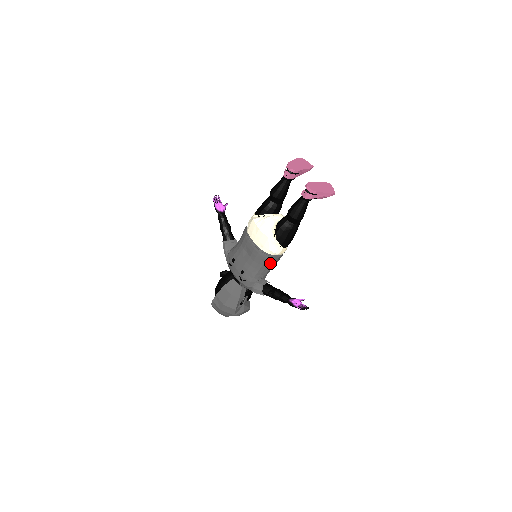
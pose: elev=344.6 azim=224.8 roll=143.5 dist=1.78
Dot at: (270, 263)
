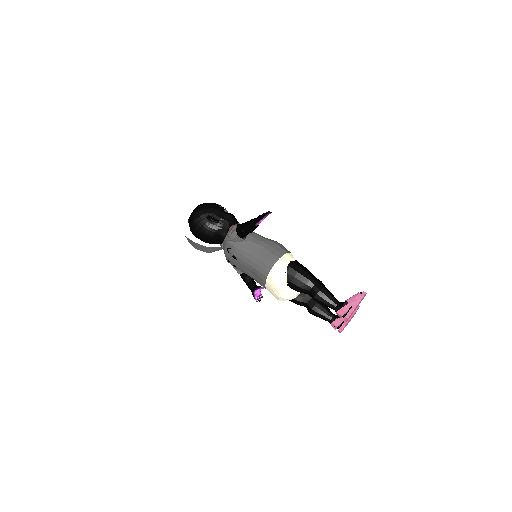
Dot at: occluded
